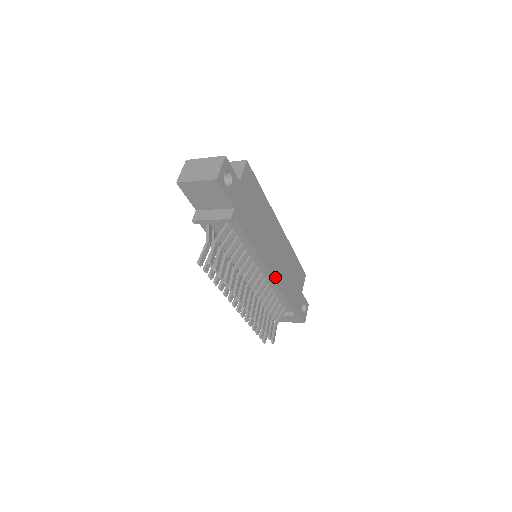
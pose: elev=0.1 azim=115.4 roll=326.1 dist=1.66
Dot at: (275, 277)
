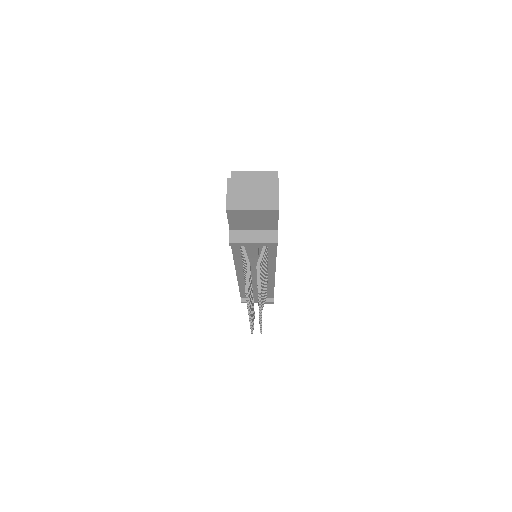
Dot at: occluded
